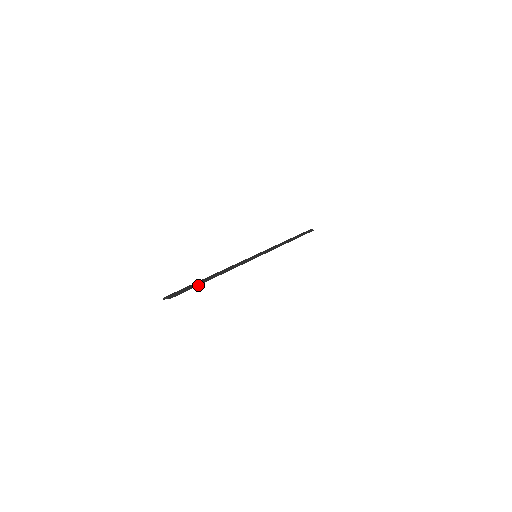
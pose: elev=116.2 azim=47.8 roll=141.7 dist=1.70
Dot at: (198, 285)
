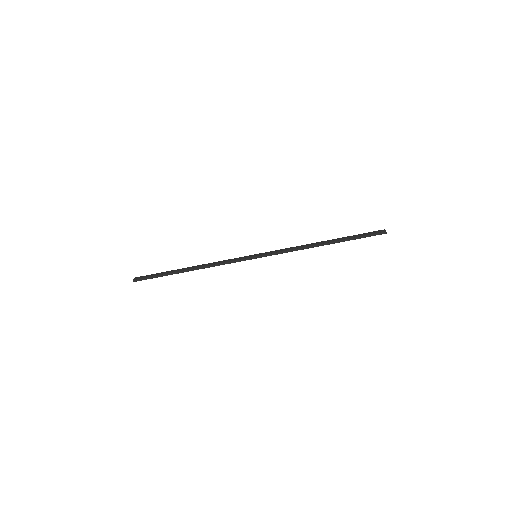
Dot at: (166, 275)
